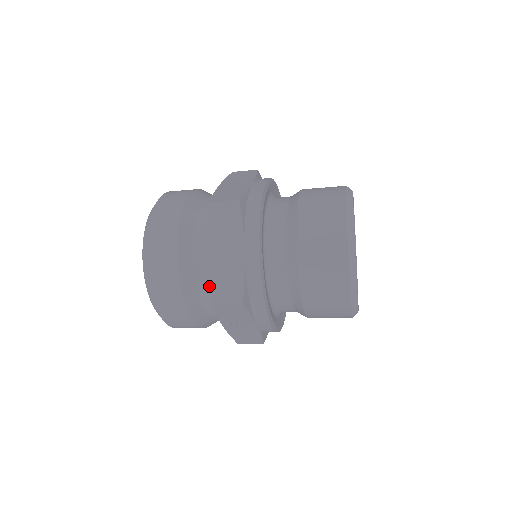
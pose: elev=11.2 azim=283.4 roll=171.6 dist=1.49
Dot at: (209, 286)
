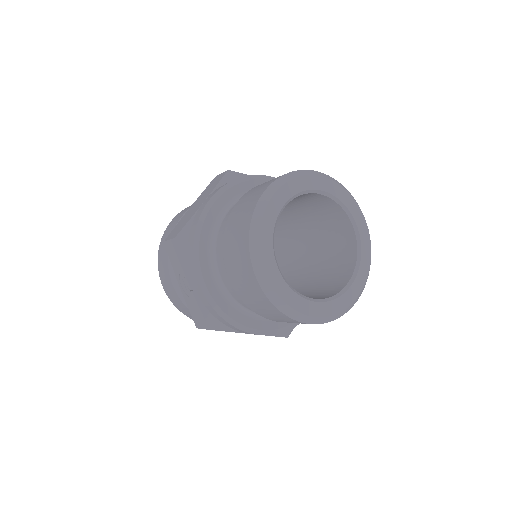
Dot at: (173, 229)
